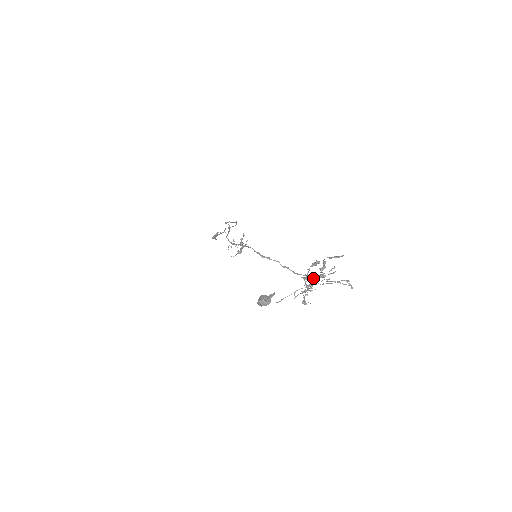
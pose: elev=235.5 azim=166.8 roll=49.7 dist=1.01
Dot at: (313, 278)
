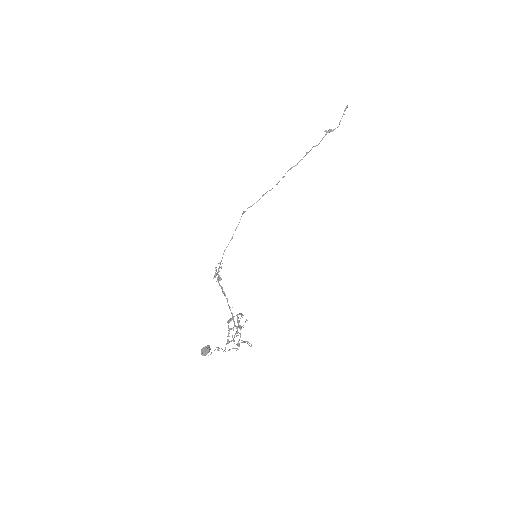
Dot at: (237, 327)
